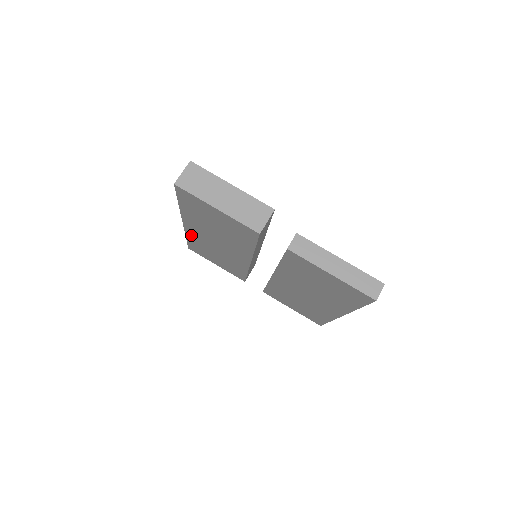
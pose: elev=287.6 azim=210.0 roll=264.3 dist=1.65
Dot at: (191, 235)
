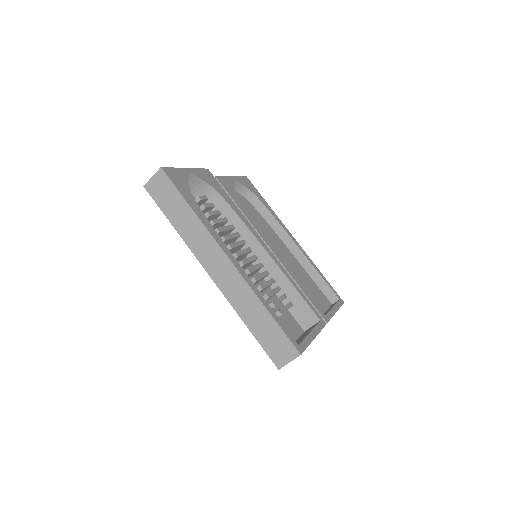
Dot at: occluded
